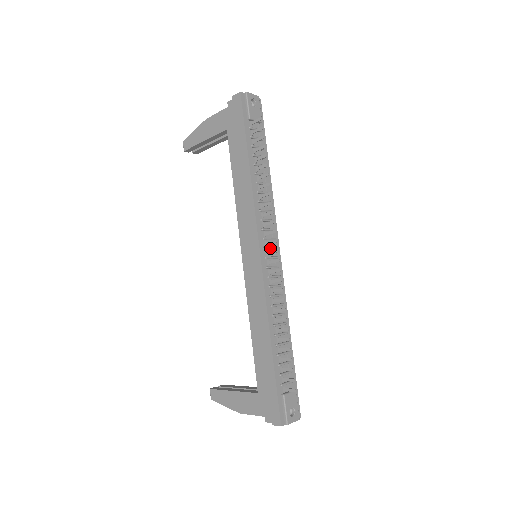
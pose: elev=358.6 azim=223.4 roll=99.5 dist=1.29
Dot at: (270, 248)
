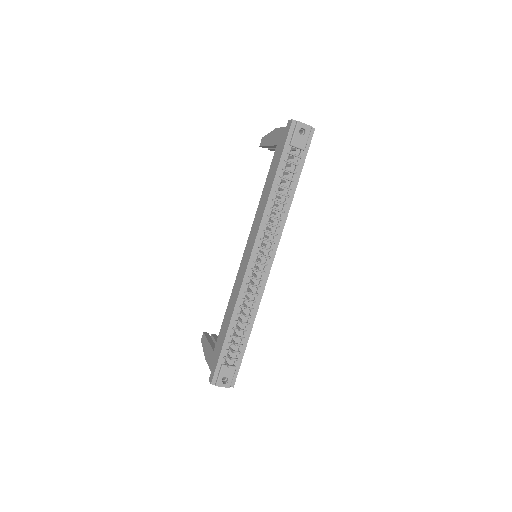
Dot at: (262, 256)
